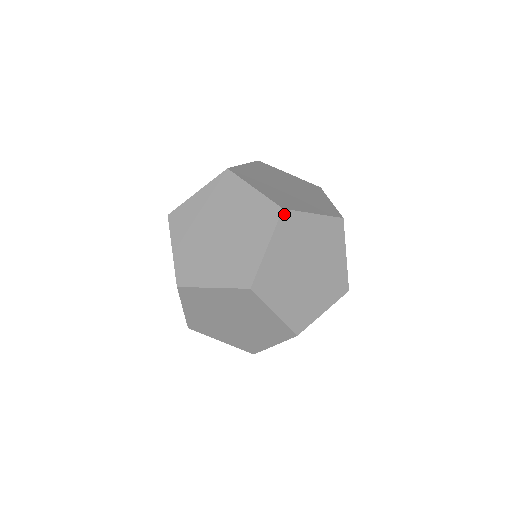
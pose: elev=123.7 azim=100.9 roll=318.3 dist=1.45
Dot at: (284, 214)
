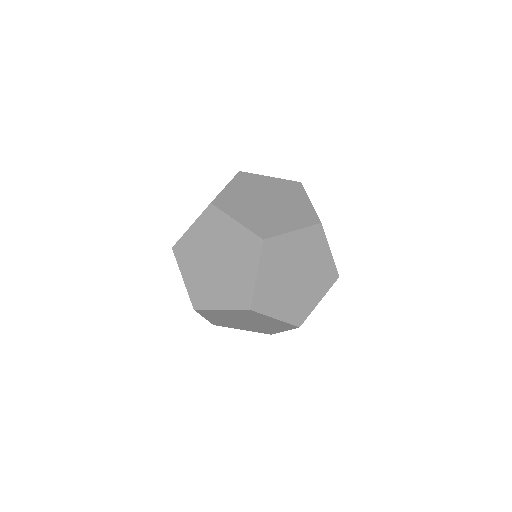
Dot at: (299, 325)
